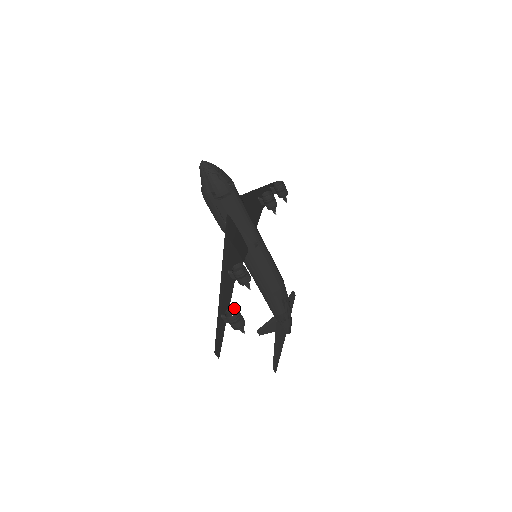
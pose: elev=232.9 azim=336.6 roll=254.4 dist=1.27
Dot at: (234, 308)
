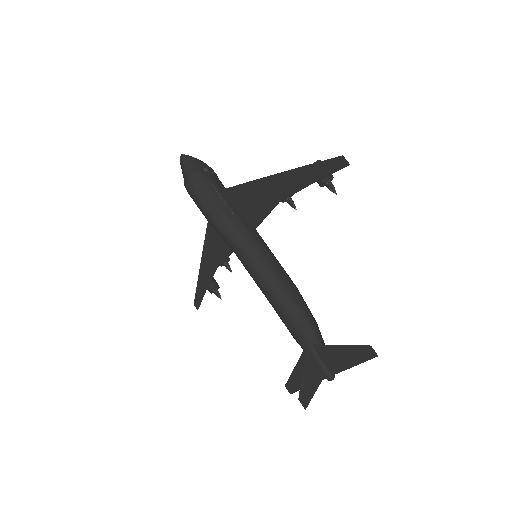
Dot at: occluded
